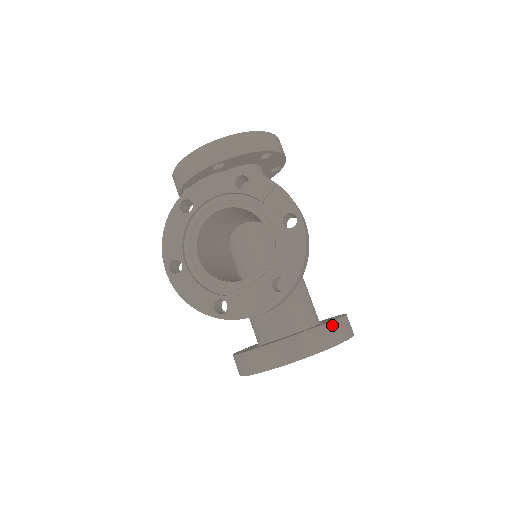
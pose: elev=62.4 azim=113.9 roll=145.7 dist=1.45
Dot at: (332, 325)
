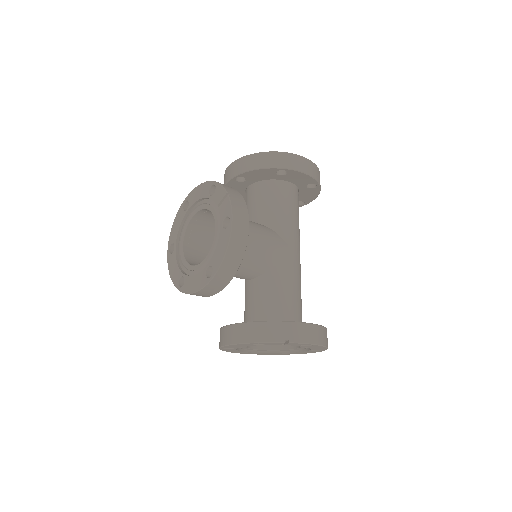
Dot at: (277, 324)
